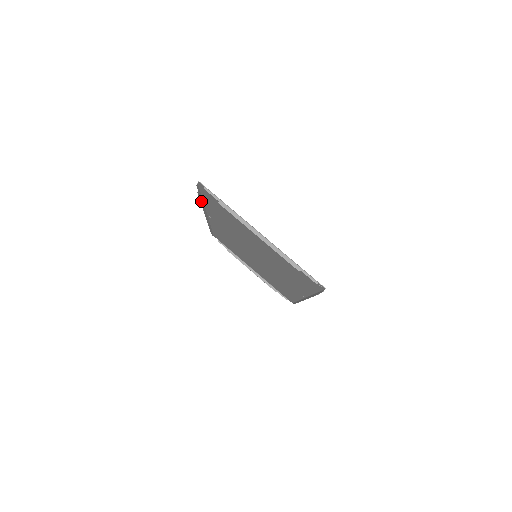
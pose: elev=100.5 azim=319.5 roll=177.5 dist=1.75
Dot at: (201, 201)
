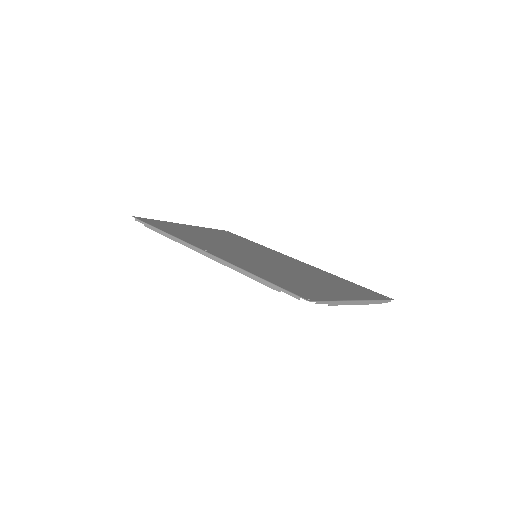
Dot at: (250, 277)
